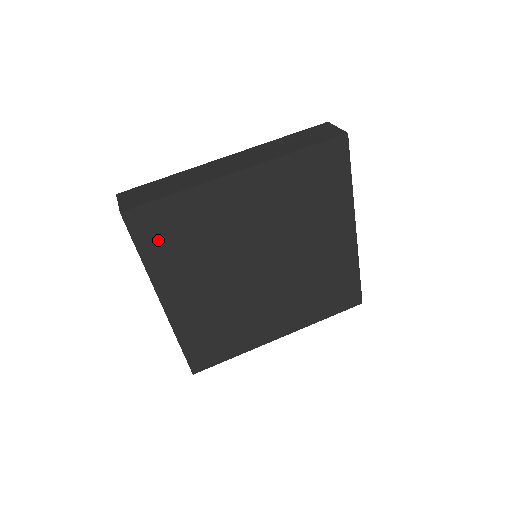
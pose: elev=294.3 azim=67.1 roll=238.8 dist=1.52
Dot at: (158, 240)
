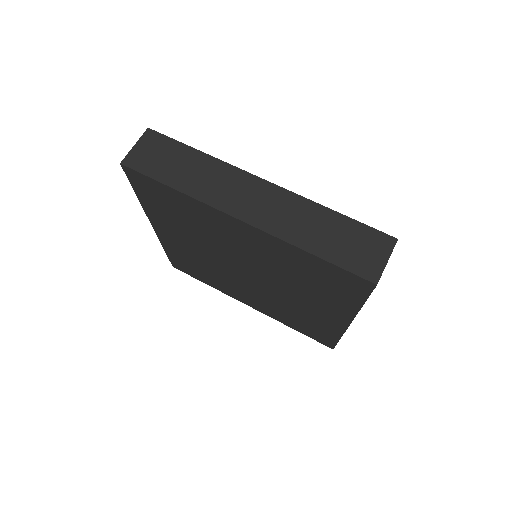
Dot at: (153, 198)
